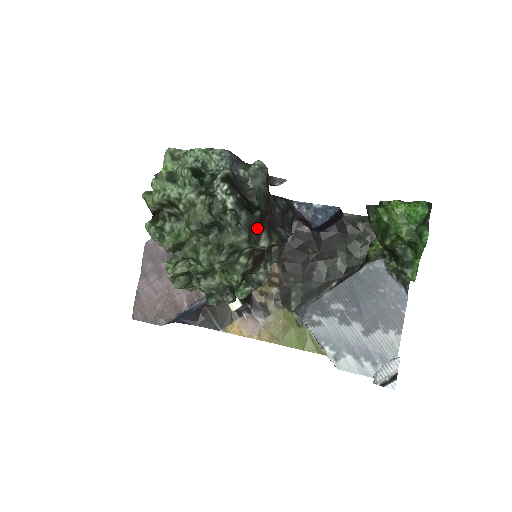
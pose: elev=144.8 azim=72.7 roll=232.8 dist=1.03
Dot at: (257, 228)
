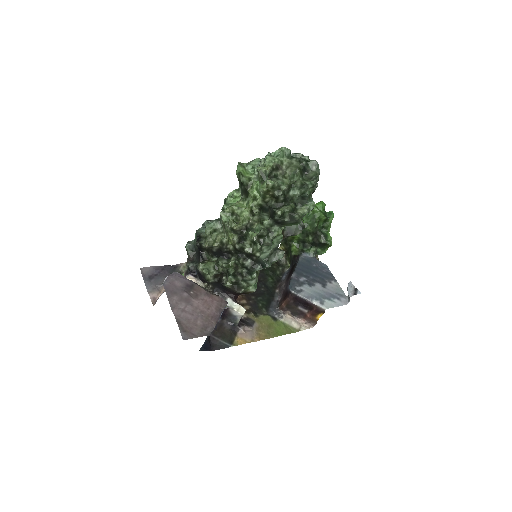
Dot at: occluded
